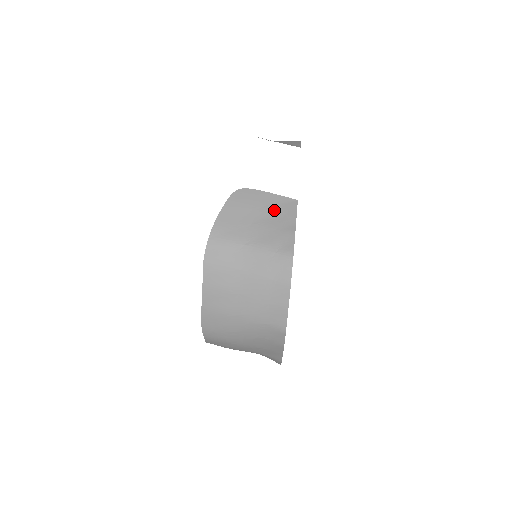
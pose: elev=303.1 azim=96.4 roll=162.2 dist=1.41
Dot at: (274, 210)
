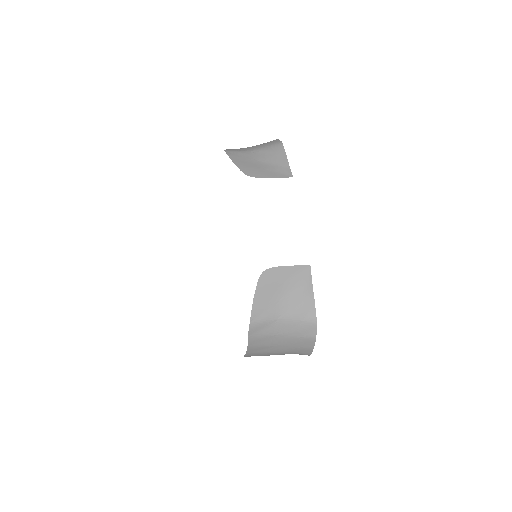
Dot at: (294, 282)
